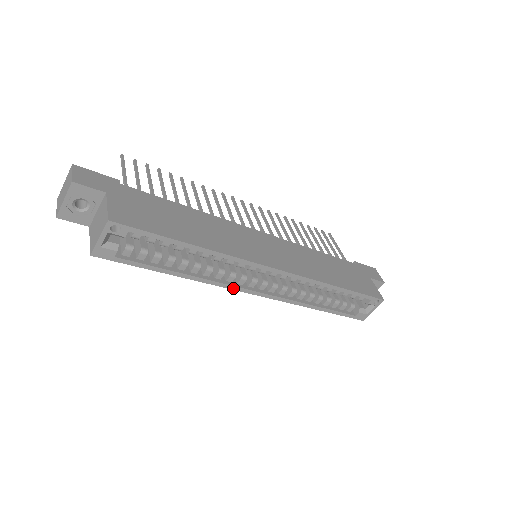
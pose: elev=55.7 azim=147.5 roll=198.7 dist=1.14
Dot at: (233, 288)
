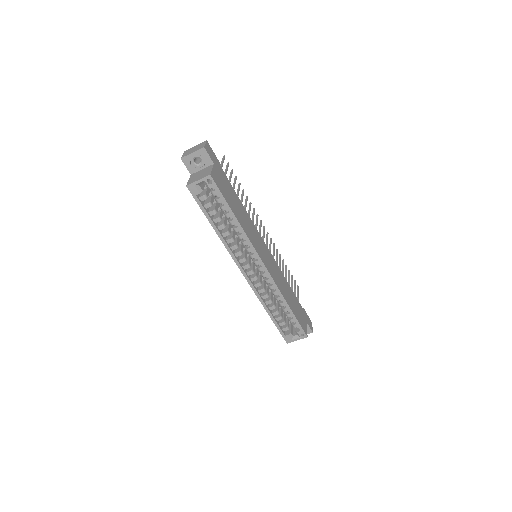
Dot at: (235, 260)
